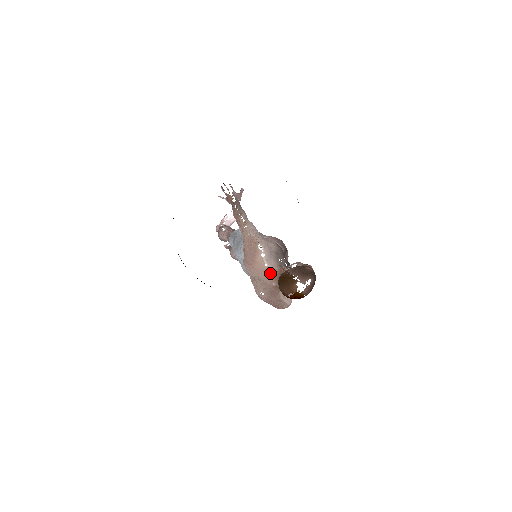
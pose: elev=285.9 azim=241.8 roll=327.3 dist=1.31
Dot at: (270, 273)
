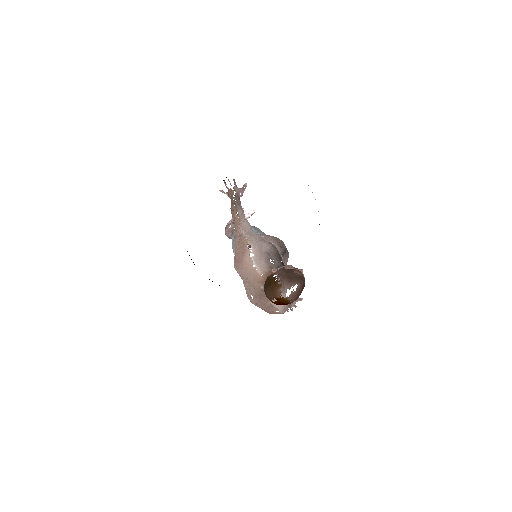
Dot at: (258, 275)
